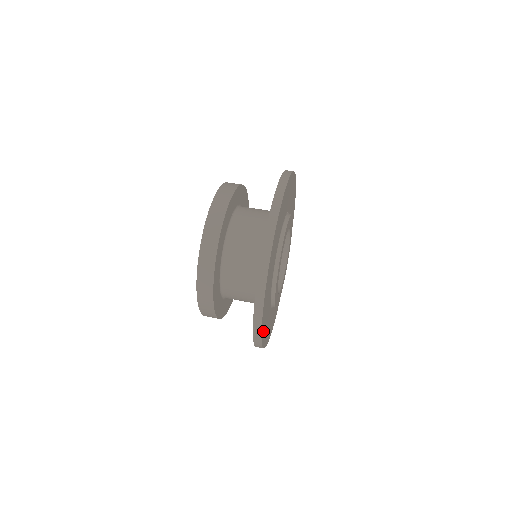
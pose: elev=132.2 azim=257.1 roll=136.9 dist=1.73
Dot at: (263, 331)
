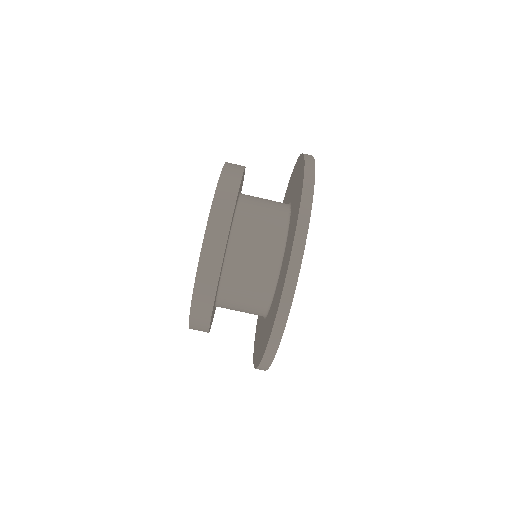
Dot at: occluded
